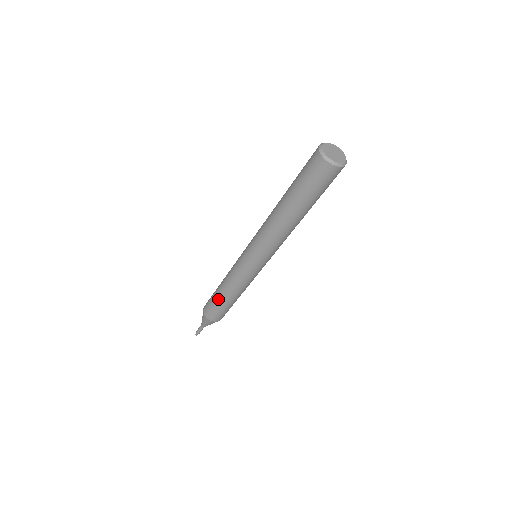
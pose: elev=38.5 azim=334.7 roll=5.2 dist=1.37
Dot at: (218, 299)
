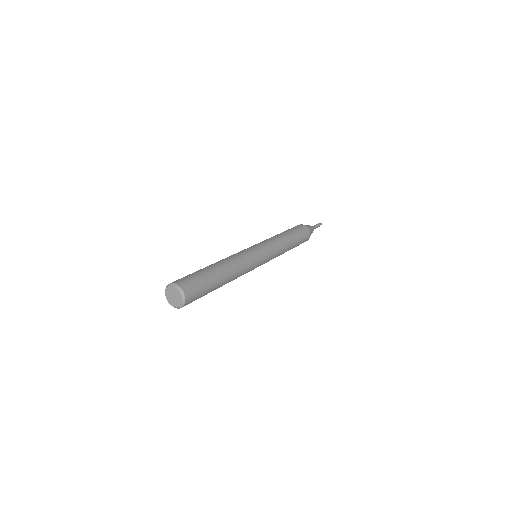
Dot at: occluded
